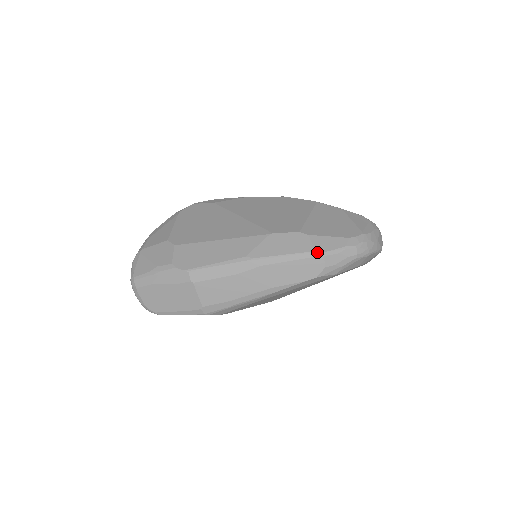
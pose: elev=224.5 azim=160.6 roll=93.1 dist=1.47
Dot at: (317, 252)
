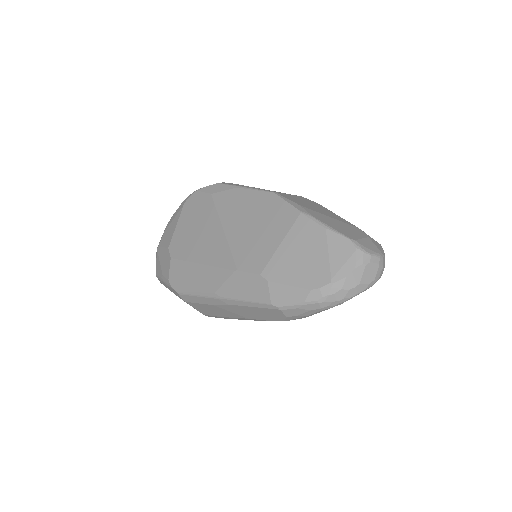
Dot at: (273, 305)
